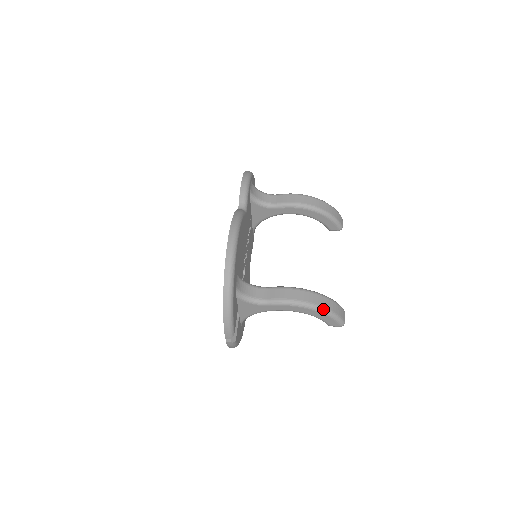
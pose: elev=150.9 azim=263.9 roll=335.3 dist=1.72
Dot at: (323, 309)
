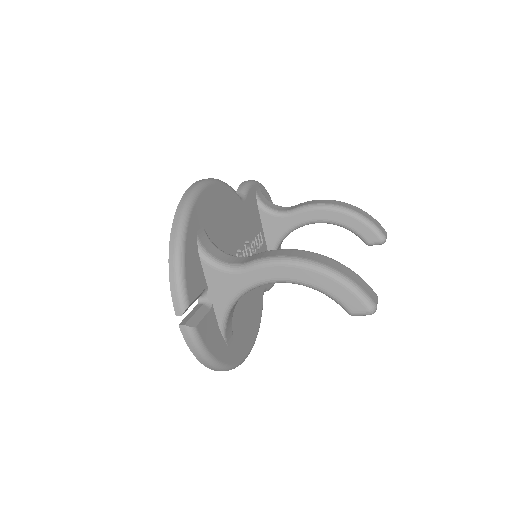
Dot at: (329, 269)
